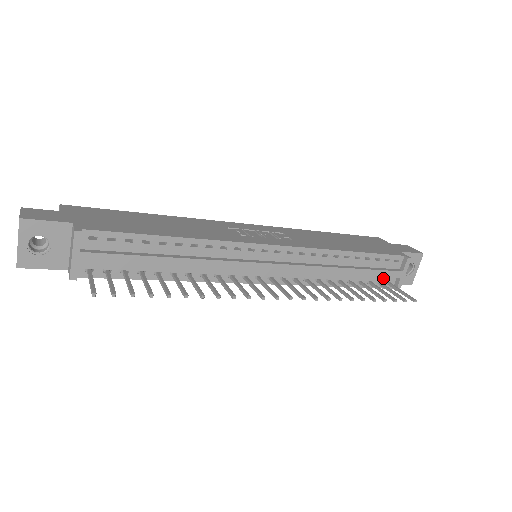
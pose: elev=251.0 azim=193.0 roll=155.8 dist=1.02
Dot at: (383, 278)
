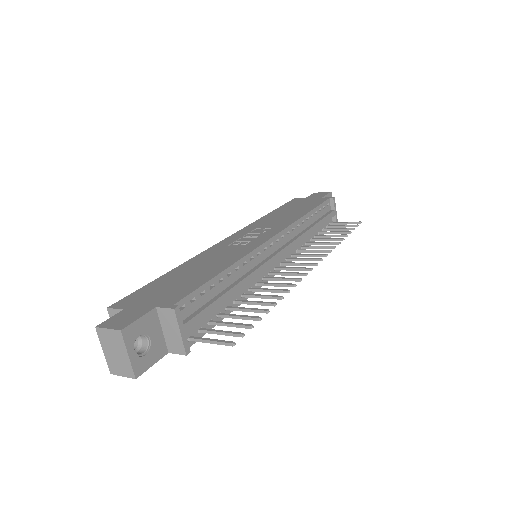
Dot at: (327, 222)
